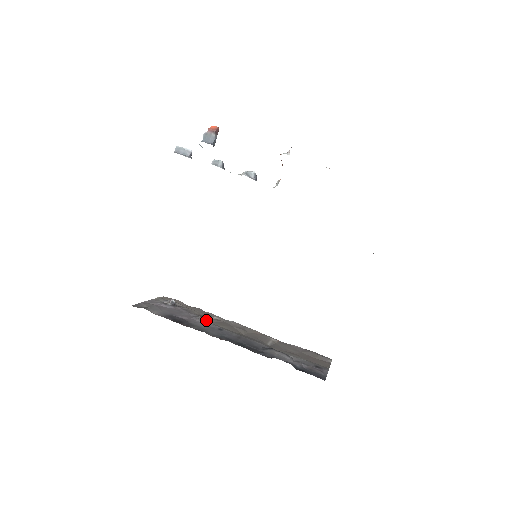
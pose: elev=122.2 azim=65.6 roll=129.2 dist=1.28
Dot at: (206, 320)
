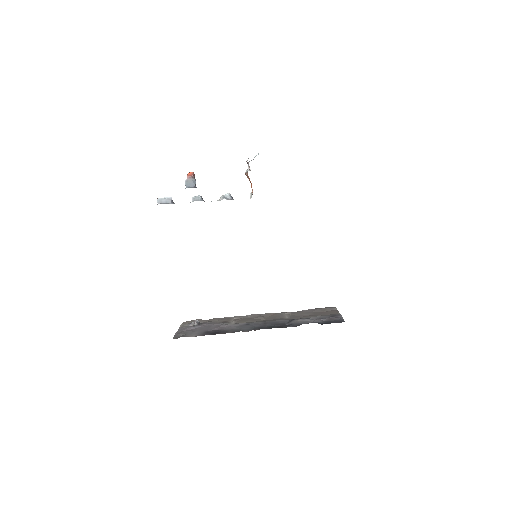
Dot at: (231, 323)
